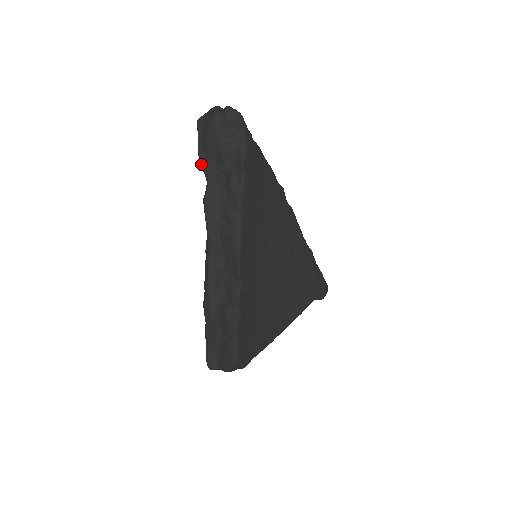
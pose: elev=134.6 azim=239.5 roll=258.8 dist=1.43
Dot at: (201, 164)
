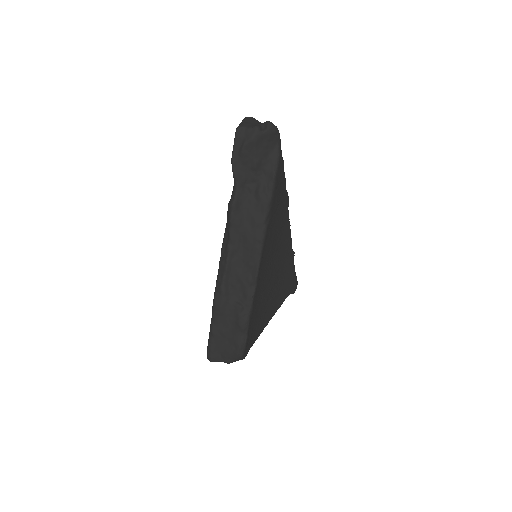
Dot at: (233, 170)
